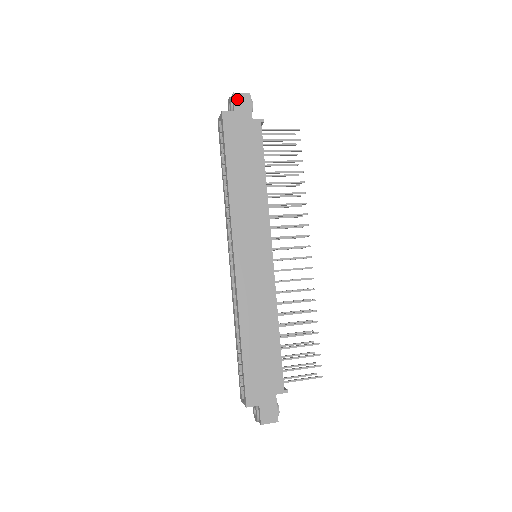
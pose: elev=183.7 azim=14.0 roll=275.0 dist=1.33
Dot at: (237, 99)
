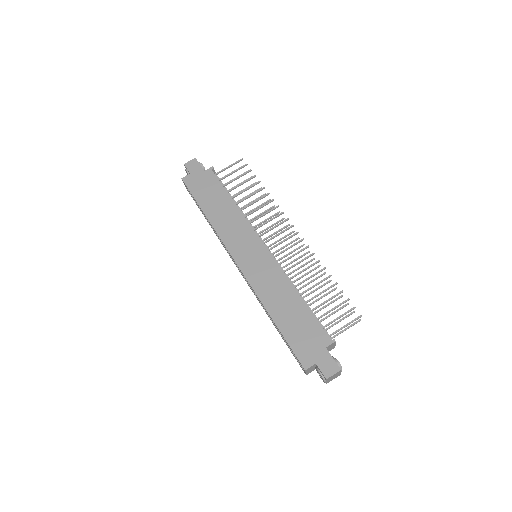
Dot at: (188, 166)
